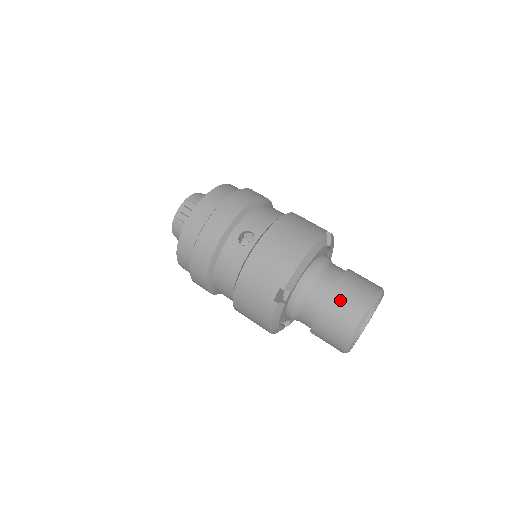
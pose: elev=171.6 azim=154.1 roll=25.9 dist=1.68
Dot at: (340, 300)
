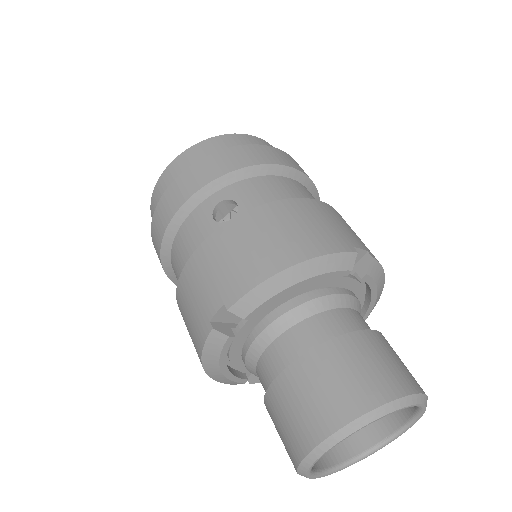
Dot at: (319, 374)
